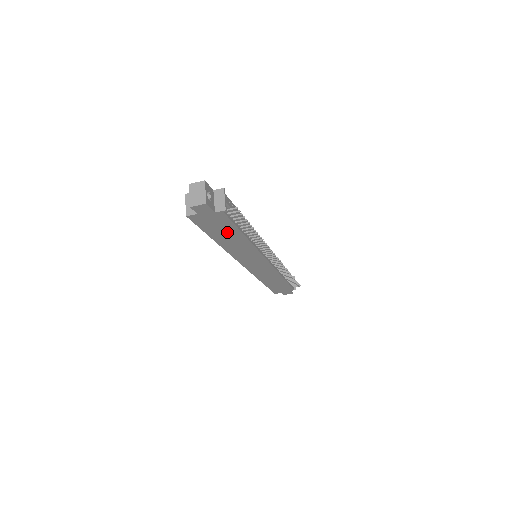
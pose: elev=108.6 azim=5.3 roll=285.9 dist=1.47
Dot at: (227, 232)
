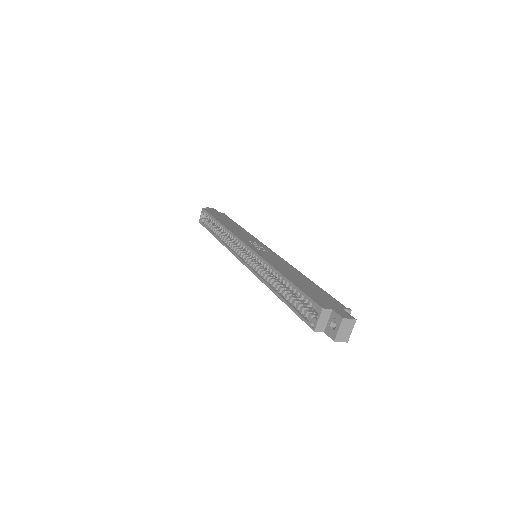
Dot at: occluded
